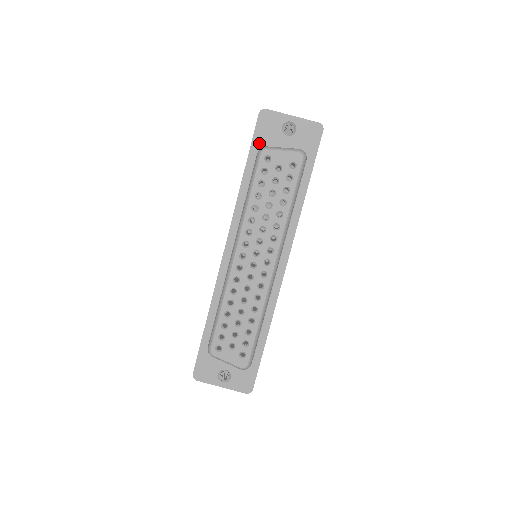
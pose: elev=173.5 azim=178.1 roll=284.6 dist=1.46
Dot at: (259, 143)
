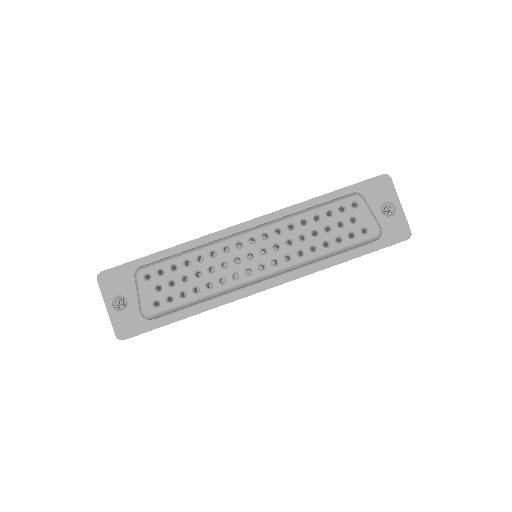
Dot at: (358, 191)
